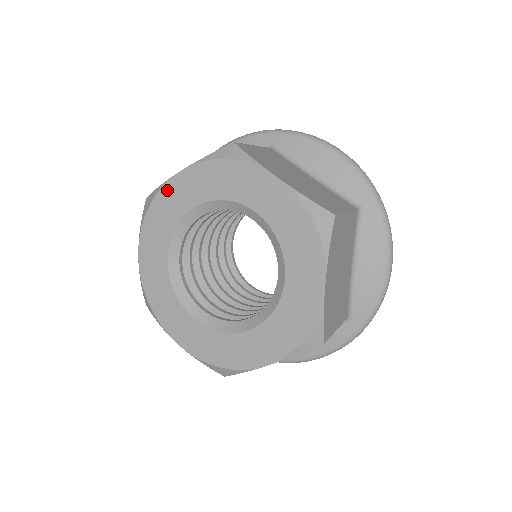
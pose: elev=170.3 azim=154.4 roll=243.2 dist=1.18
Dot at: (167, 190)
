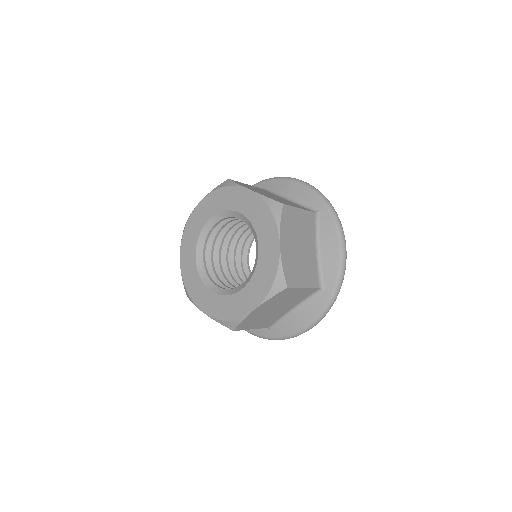
Dot at: (194, 215)
